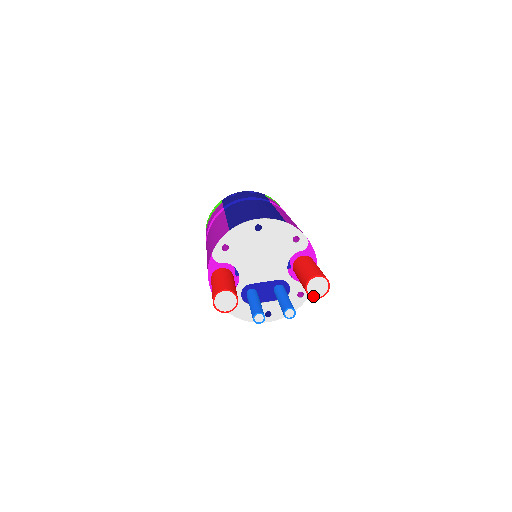
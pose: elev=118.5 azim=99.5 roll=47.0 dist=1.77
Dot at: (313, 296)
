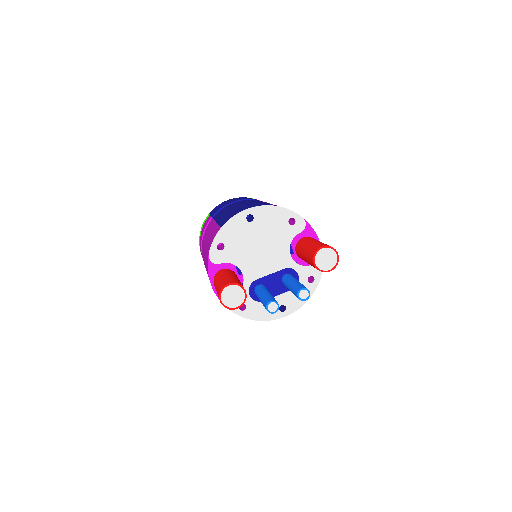
Dot at: (324, 270)
